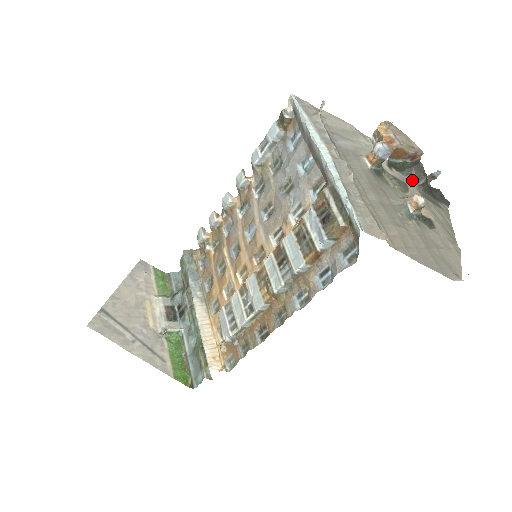
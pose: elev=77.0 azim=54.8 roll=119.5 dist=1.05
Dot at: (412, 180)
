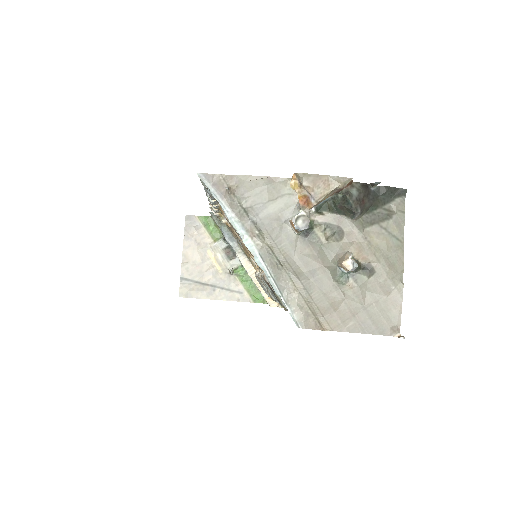
Dot at: (347, 217)
